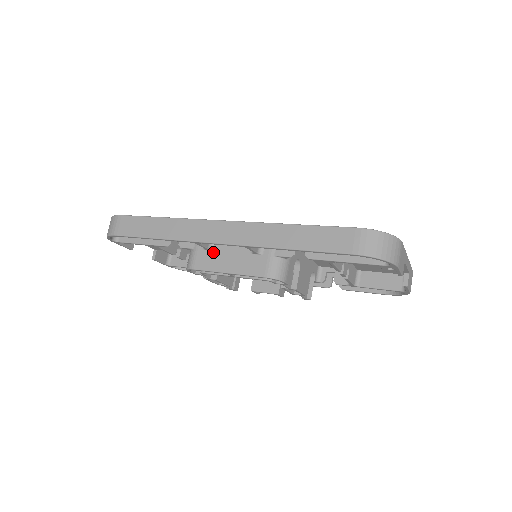
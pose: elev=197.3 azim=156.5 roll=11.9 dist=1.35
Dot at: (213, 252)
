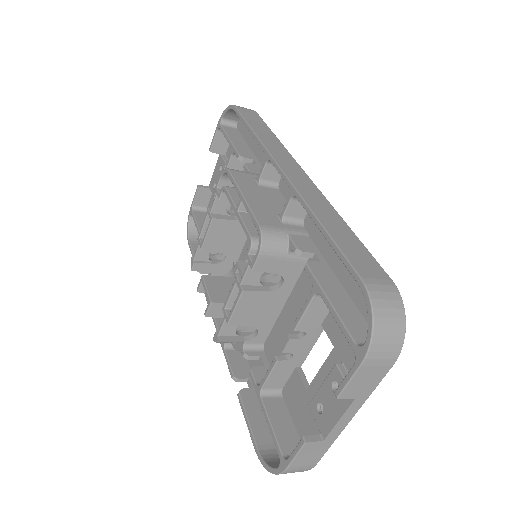
Dot at: (258, 185)
